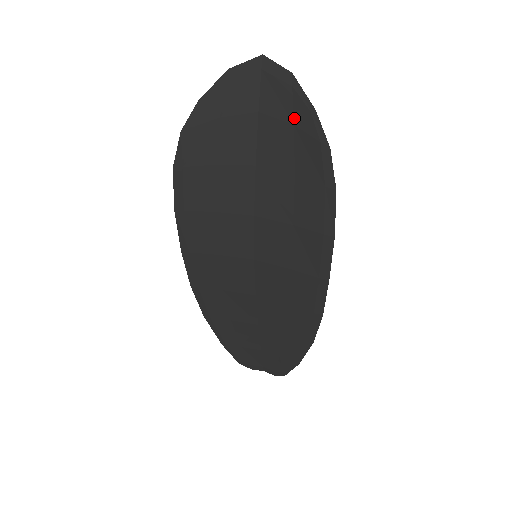
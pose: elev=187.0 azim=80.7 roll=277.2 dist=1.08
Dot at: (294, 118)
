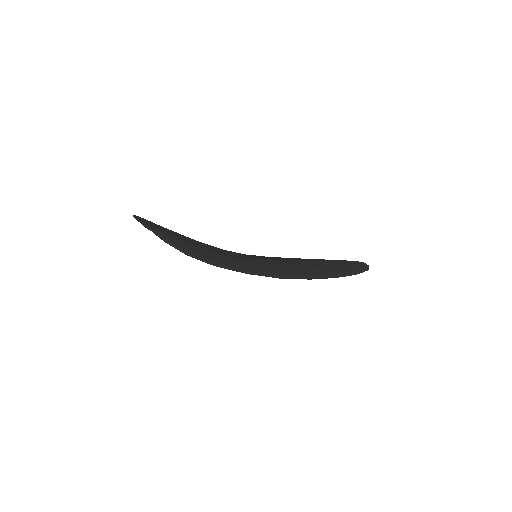
Dot at: (169, 238)
